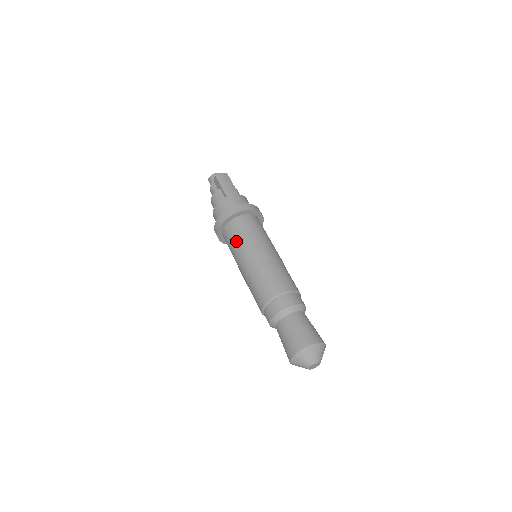
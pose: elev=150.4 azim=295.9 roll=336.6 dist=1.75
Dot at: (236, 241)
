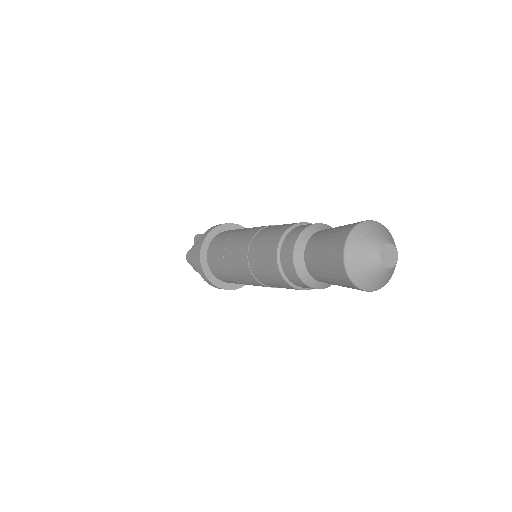
Dot at: (227, 237)
